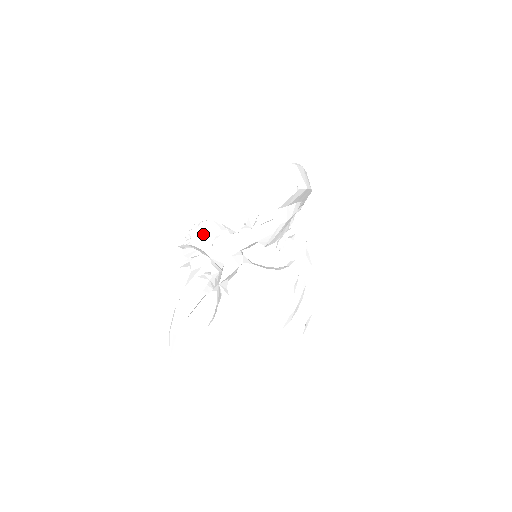
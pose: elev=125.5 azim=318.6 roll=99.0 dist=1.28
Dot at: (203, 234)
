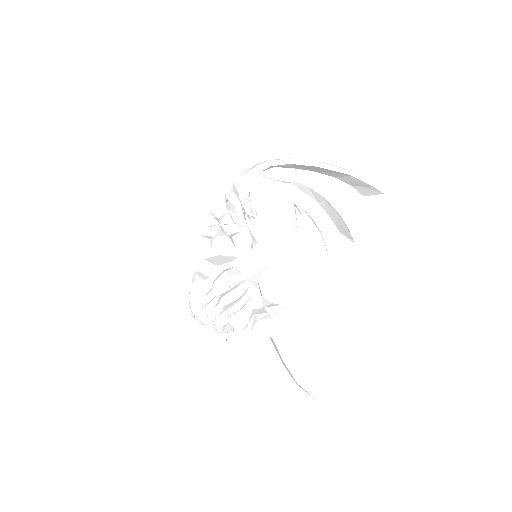
Dot at: (239, 298)
